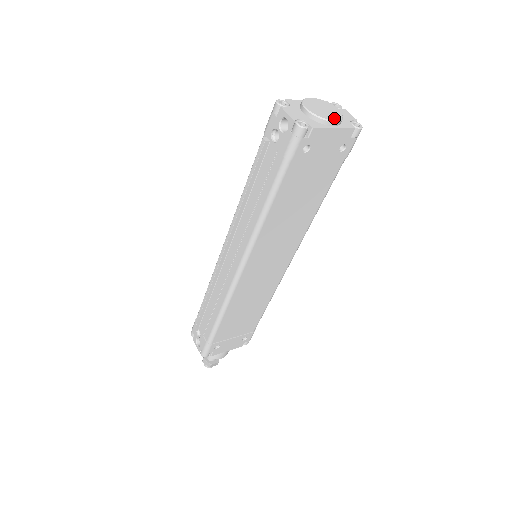
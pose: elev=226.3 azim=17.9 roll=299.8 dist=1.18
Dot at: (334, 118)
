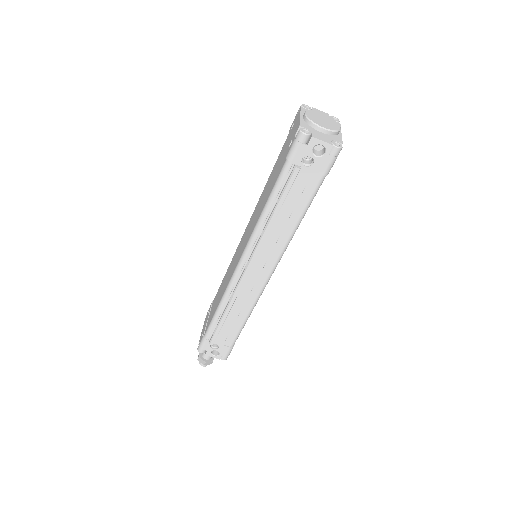
Dot at: (337, 125)
